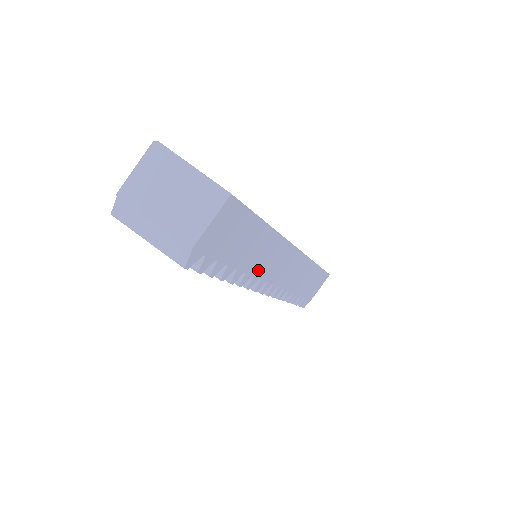
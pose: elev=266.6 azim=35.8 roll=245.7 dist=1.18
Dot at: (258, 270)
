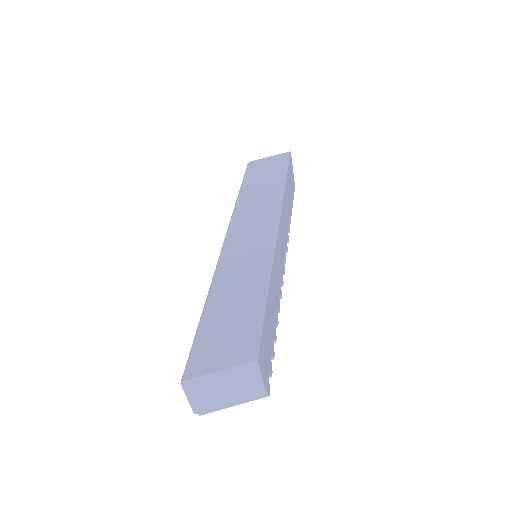
Dot at: (278, 288)
